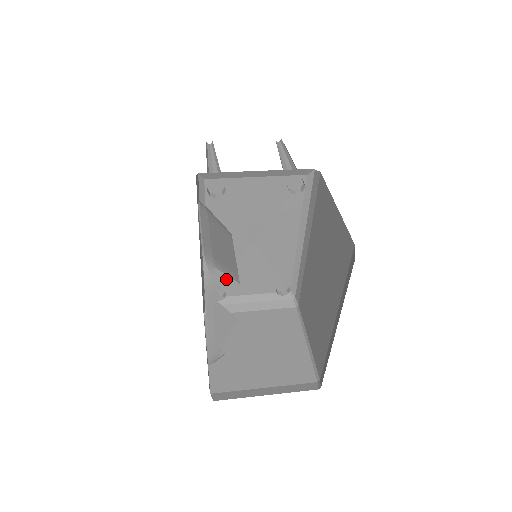
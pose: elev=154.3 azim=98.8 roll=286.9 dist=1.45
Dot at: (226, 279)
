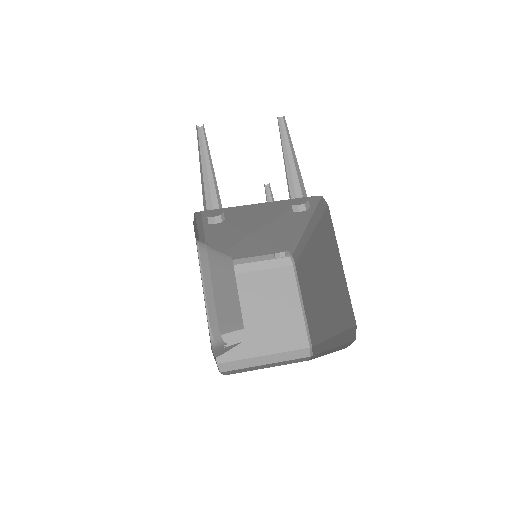
Dot at: (225, 253)
